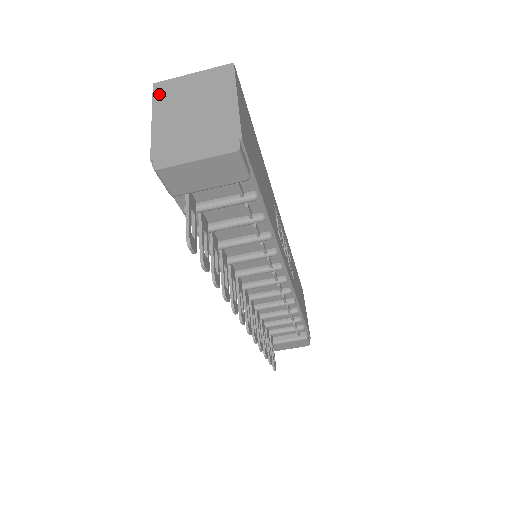
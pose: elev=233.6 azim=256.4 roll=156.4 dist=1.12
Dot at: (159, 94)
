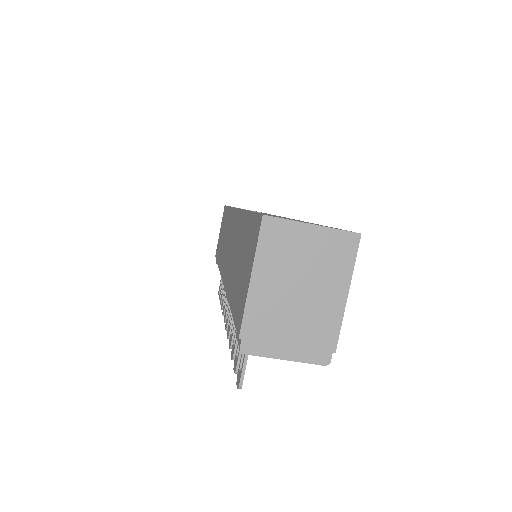
Dot at: (267, 239)
